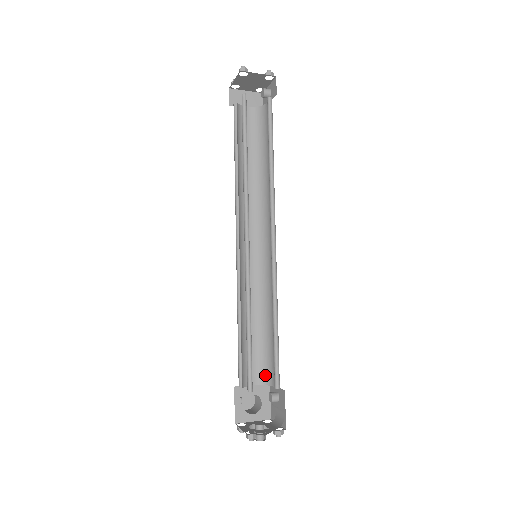
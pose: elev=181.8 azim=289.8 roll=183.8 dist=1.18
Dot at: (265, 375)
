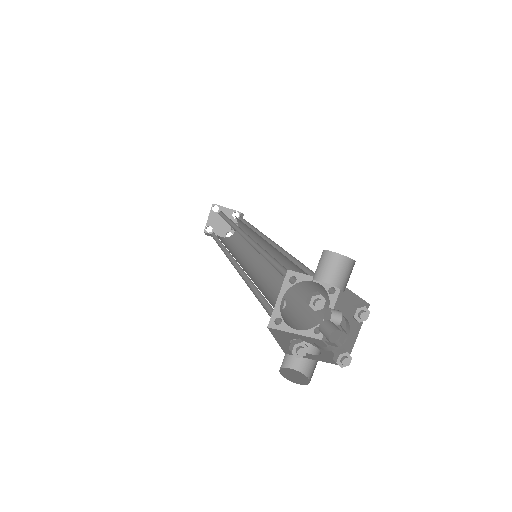
Dot at: (309, 321)
